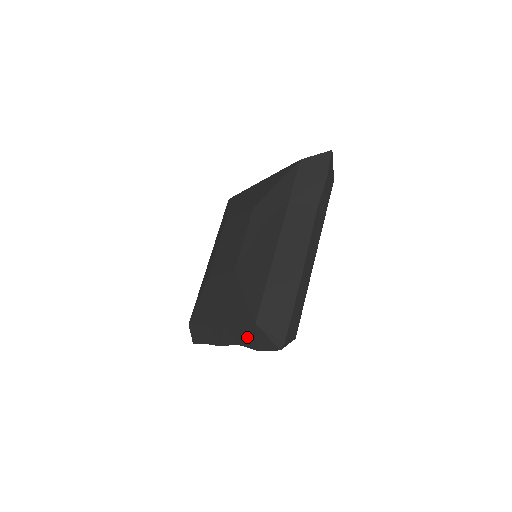
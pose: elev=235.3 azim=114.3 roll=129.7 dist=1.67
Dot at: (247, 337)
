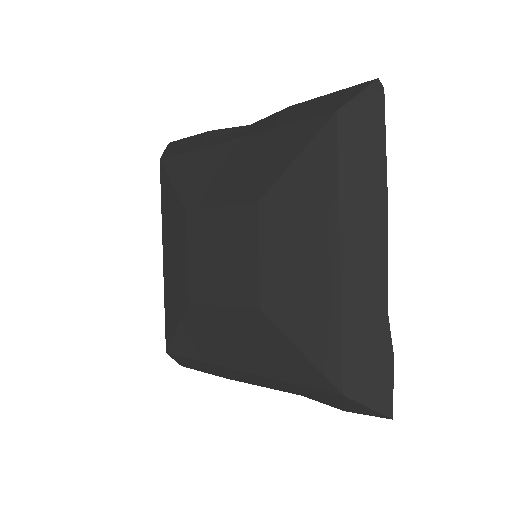
Dot at: occluded
